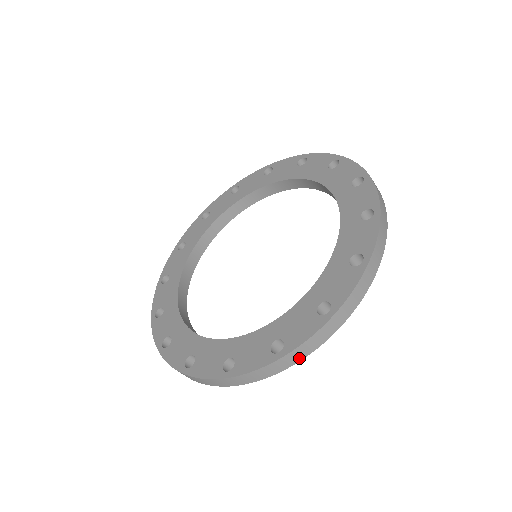
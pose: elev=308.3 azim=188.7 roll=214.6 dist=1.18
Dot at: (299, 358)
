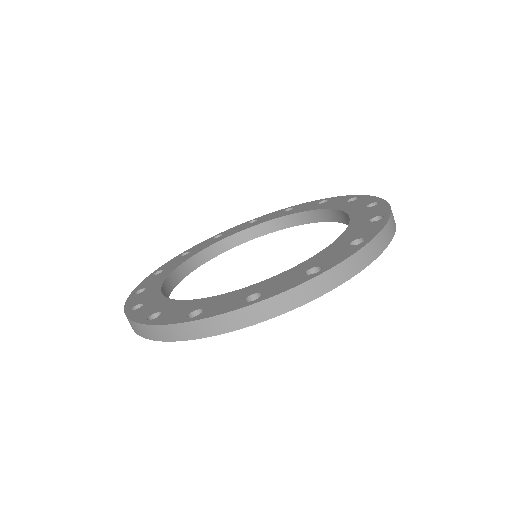
Dot at: (156, 337)
